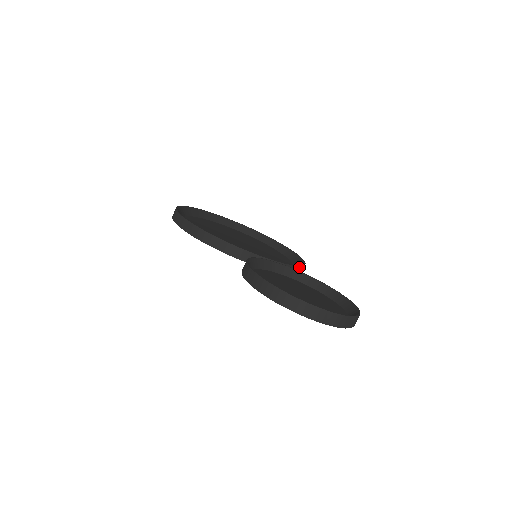
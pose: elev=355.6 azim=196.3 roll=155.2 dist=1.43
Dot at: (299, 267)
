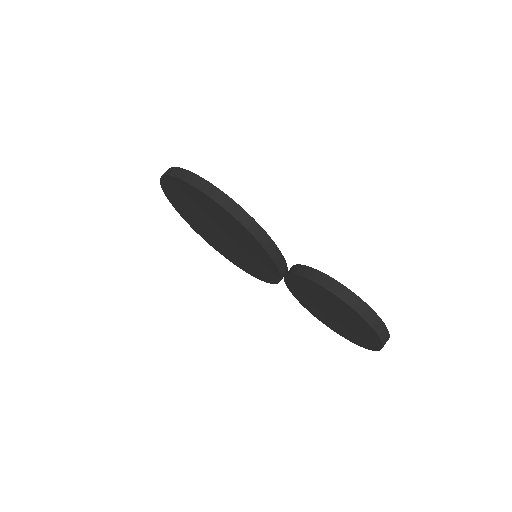
Dot at: occluded
